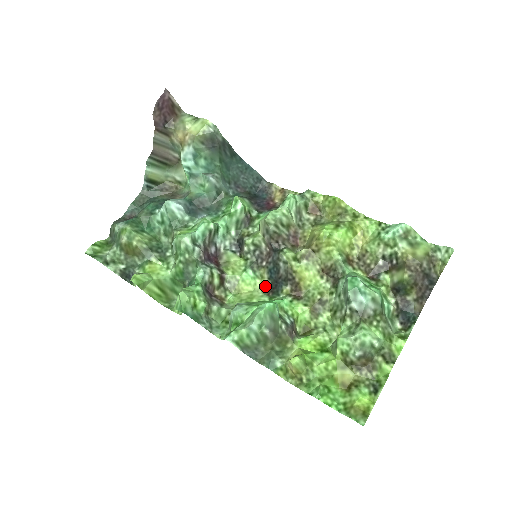
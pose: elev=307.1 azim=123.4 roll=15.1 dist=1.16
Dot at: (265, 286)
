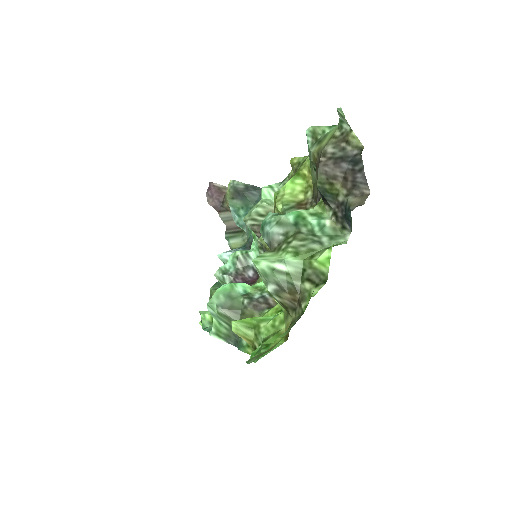
Dot at: occluded
